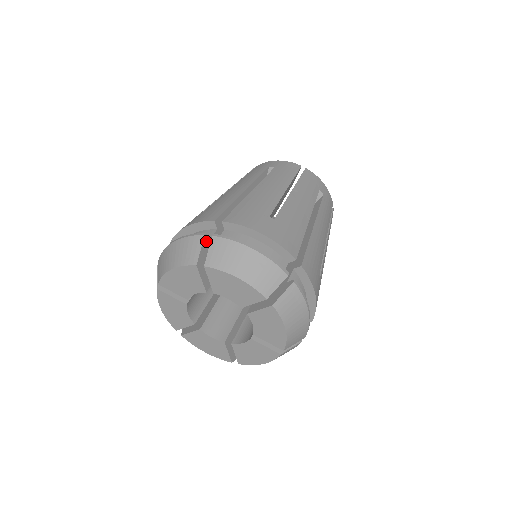
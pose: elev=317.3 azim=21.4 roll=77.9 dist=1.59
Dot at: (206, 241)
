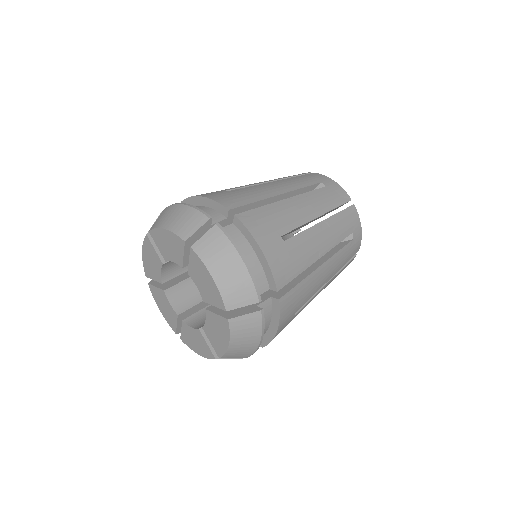
Dot at: (208, 224)
